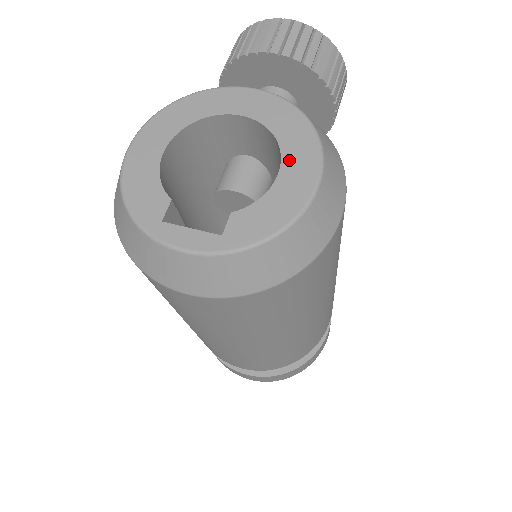
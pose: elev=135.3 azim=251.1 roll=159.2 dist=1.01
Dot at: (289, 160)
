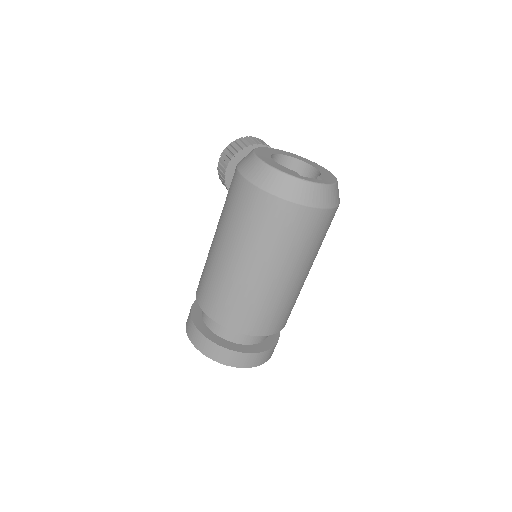
Dot at: (316, 167)
